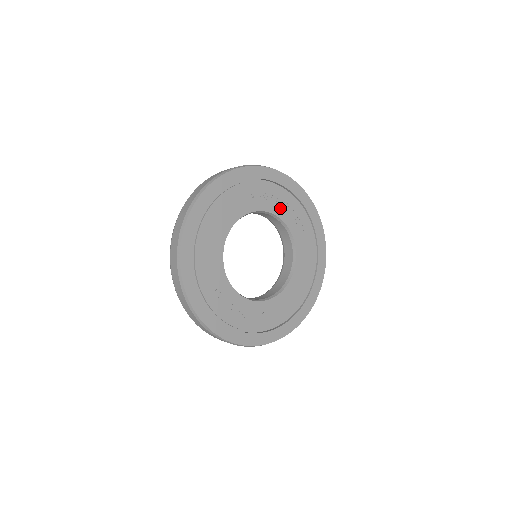
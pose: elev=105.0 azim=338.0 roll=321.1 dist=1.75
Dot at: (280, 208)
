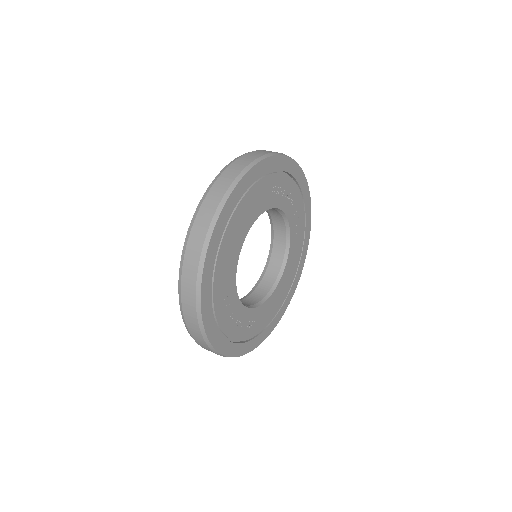
Dot at: (289, 205)
